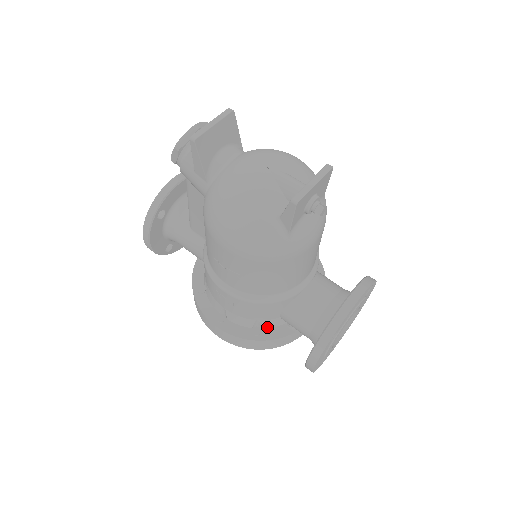
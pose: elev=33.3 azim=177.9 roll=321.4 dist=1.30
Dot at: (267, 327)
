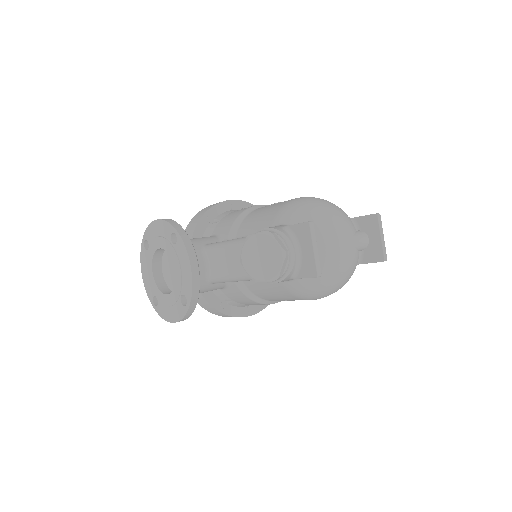
Dot at: occluded
